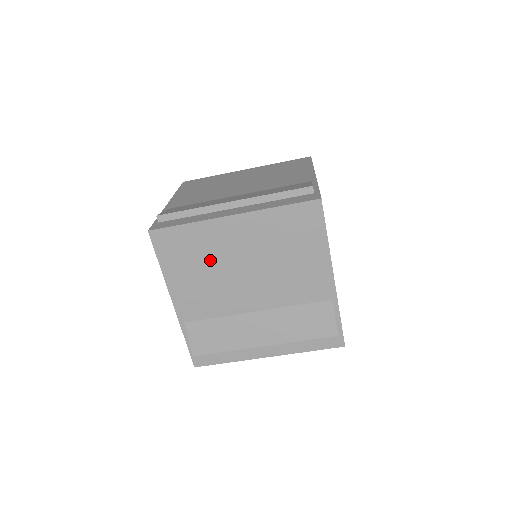
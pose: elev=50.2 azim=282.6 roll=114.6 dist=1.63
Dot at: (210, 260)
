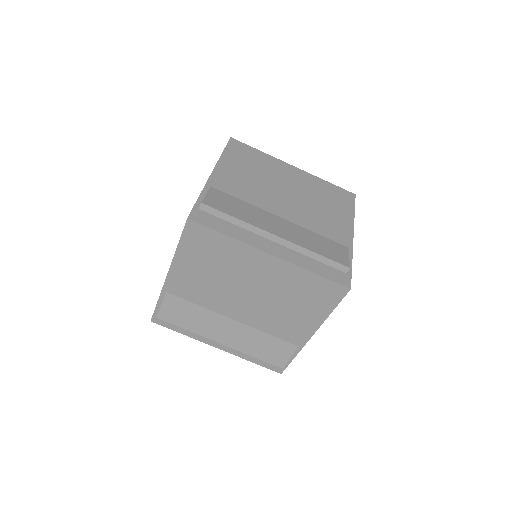
Dot at: (263, 172)
